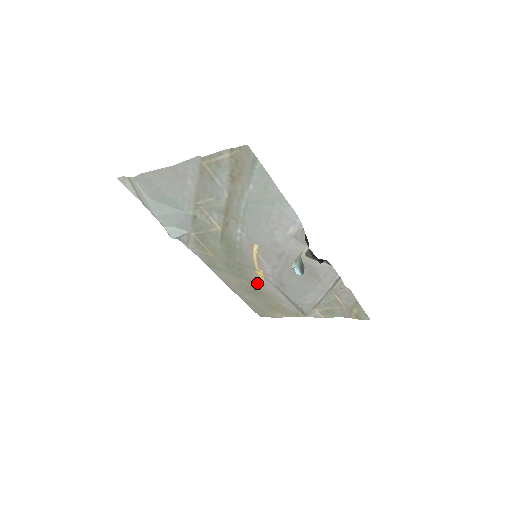
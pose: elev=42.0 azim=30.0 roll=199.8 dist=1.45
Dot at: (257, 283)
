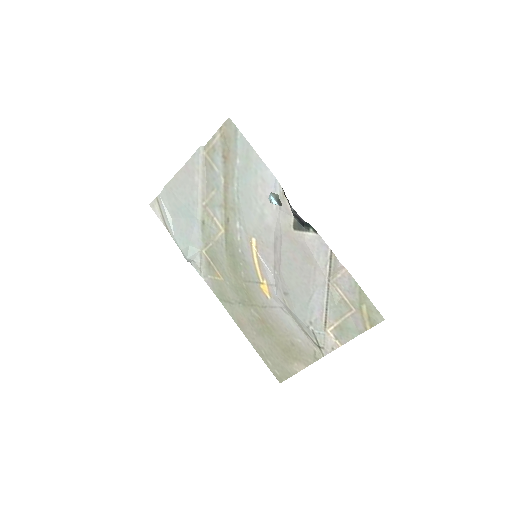
Dot at: (265, 309)
